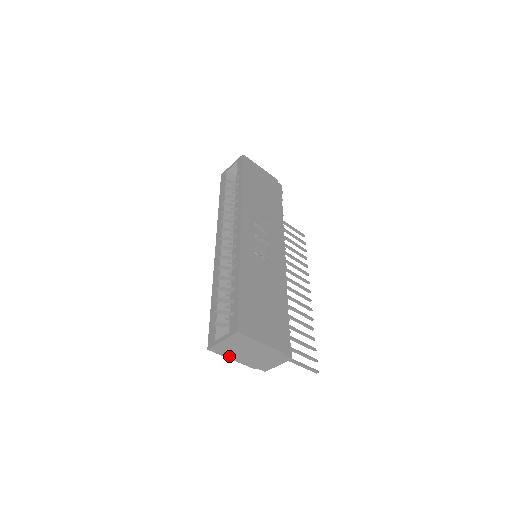
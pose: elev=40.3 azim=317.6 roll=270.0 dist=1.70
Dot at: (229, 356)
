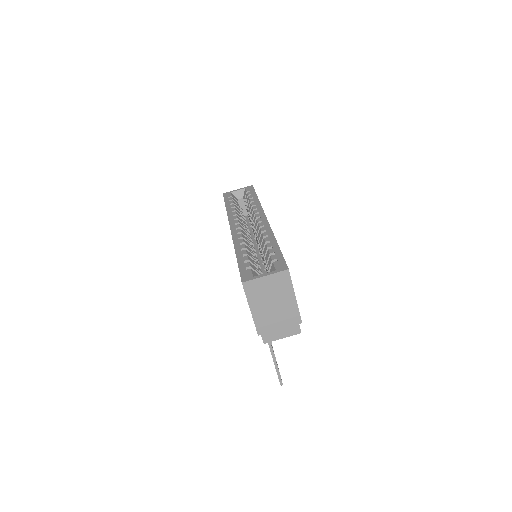
Dot at: (252, 303)
